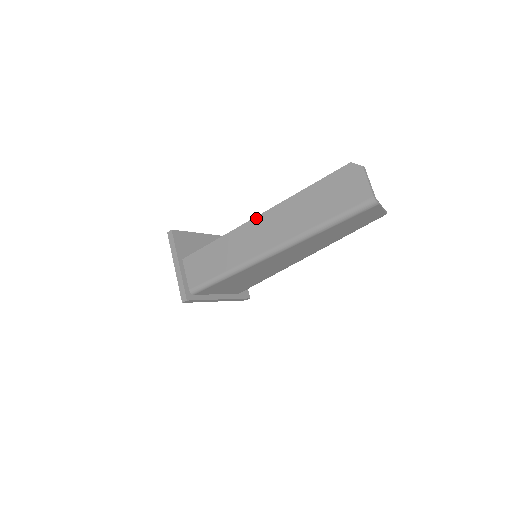
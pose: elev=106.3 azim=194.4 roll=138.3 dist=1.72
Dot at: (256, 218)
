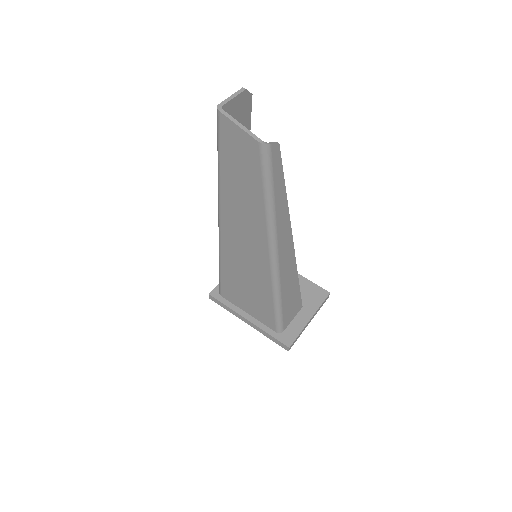
Dot at: occluded
